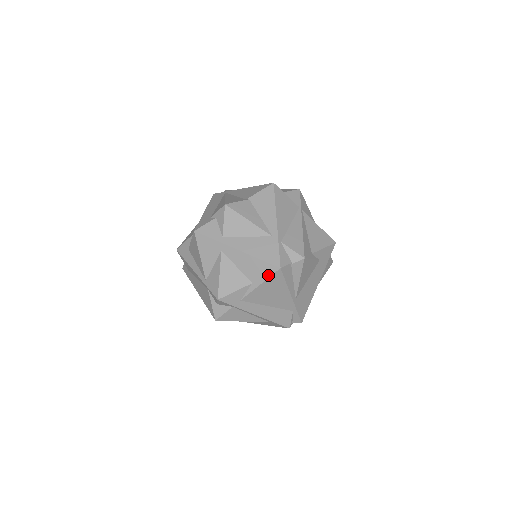
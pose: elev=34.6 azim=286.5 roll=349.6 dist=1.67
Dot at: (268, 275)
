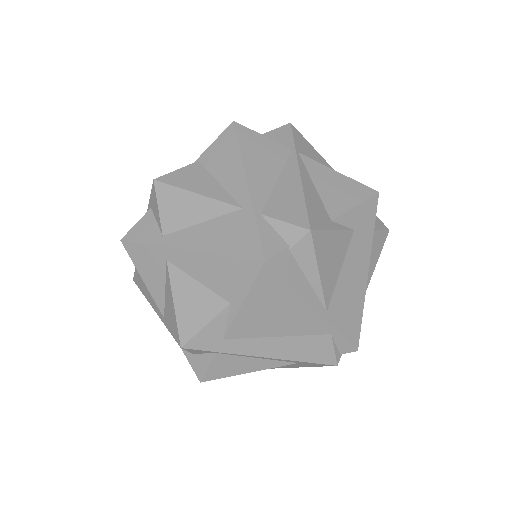
Dot at: (249, 281)
